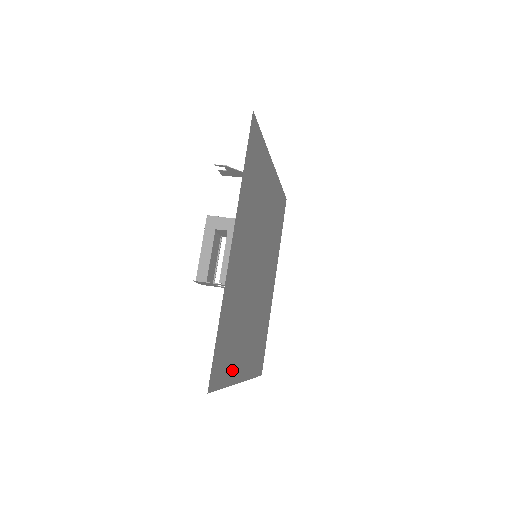
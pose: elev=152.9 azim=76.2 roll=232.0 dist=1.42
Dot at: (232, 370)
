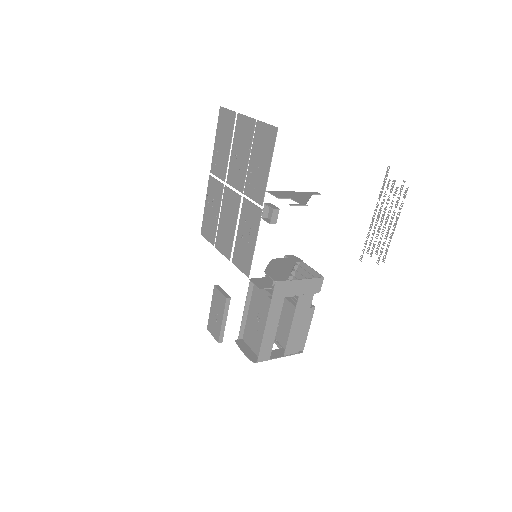
Dot at: occluded
